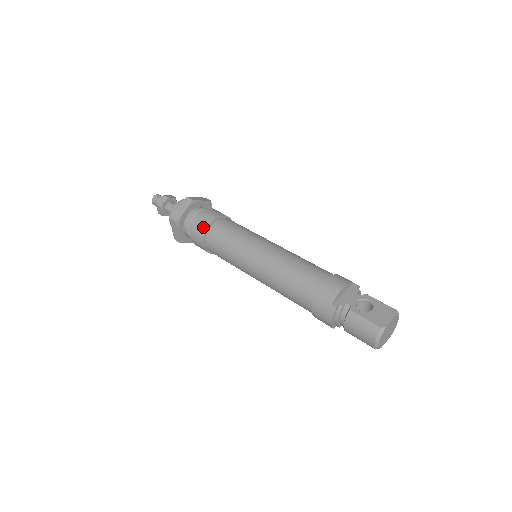
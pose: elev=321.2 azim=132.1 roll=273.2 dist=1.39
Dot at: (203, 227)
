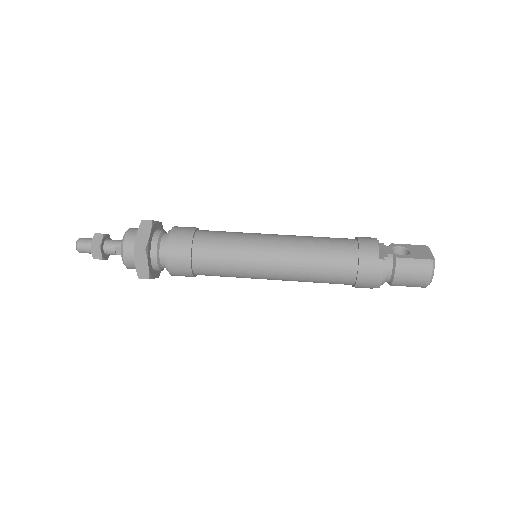
Dot at: (185, 243)
